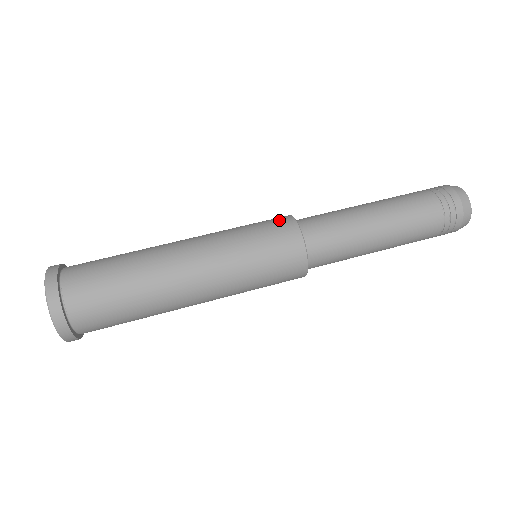
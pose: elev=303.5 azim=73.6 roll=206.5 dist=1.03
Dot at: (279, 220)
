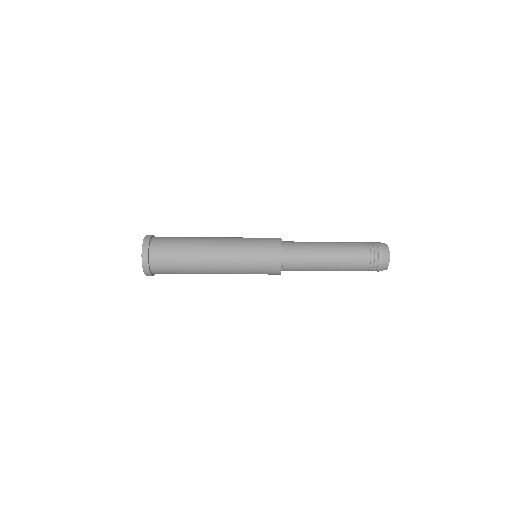
Dot at: (273, 247)
